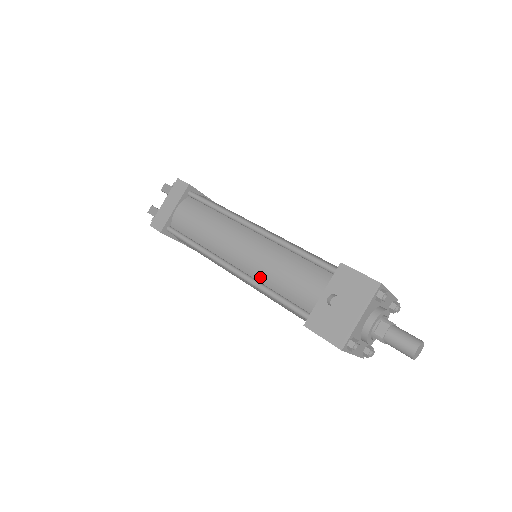
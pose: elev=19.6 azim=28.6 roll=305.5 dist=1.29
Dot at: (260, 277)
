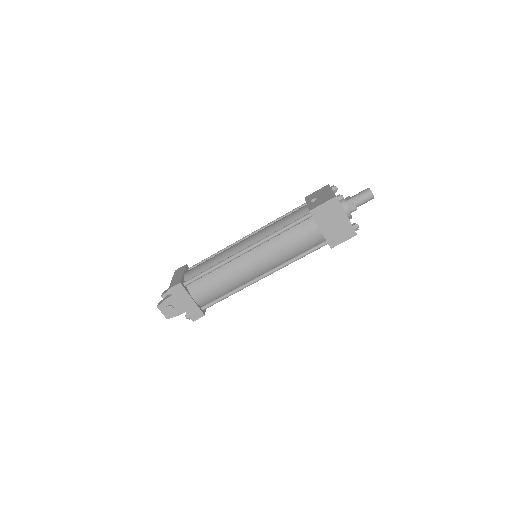
Dot at: occluded
